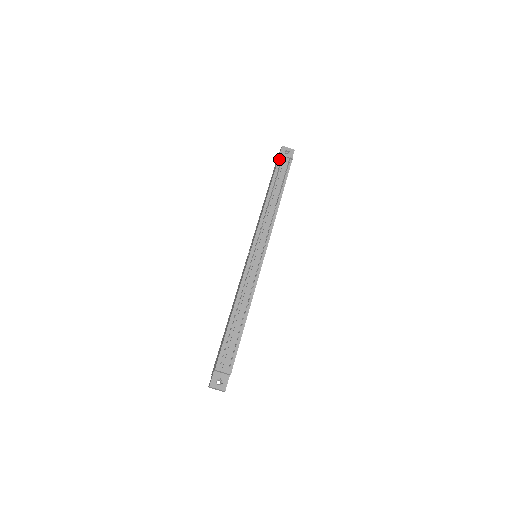
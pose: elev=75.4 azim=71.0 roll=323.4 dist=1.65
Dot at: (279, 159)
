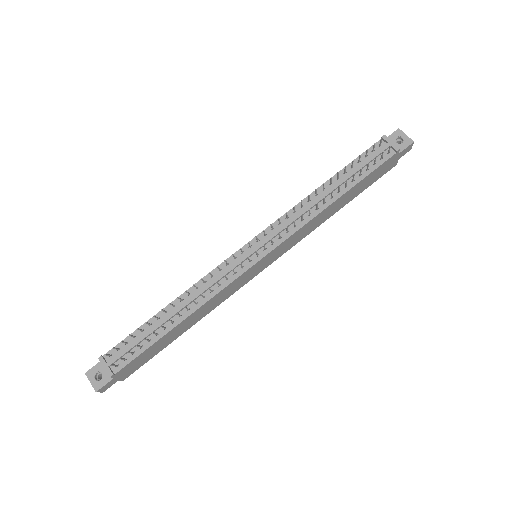
Dot at: (377, 143)
